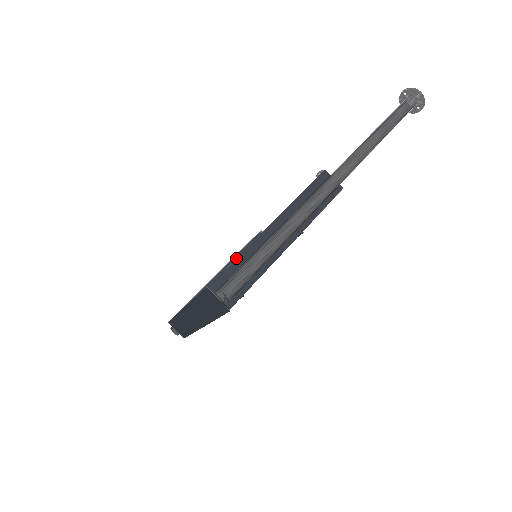
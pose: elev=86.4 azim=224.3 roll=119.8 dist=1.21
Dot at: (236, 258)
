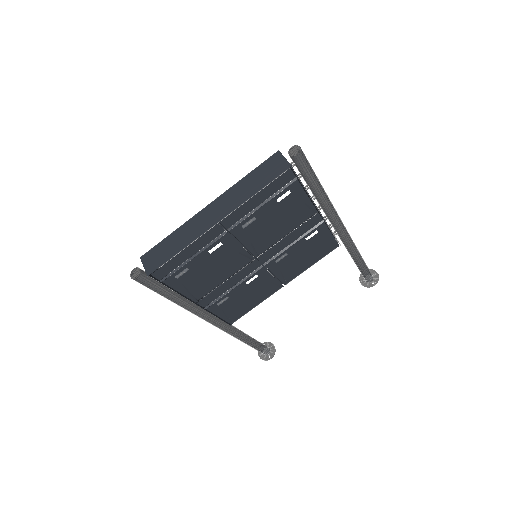
Dot at: occluded
